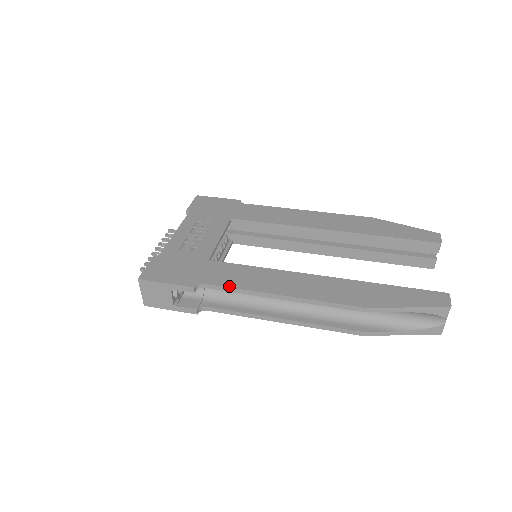
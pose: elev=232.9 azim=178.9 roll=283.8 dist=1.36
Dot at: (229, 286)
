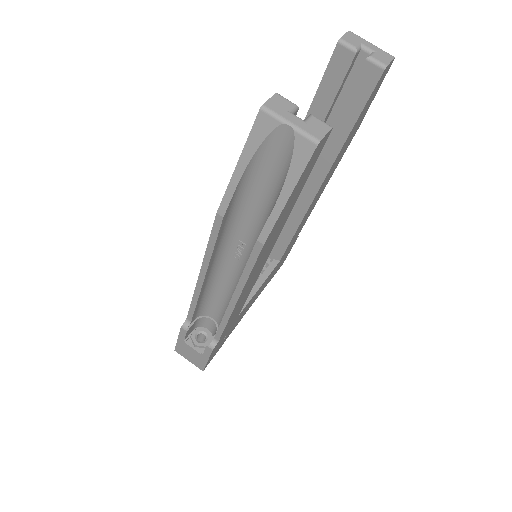
Dot at: (191, 304)
